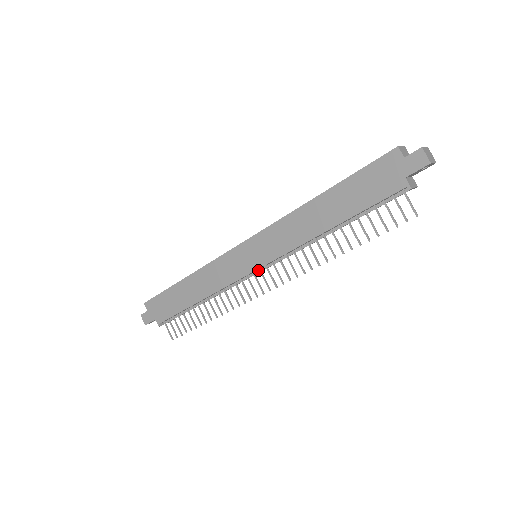
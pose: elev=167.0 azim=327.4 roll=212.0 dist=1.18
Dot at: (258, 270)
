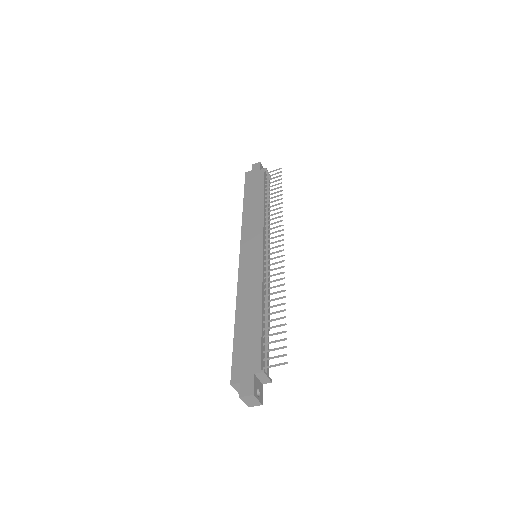
Dot at: (266, 255)
